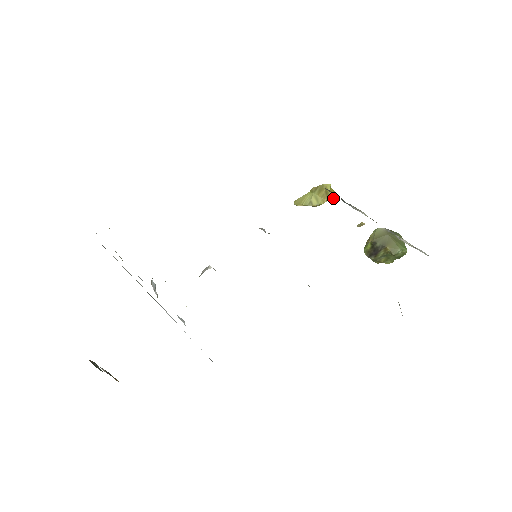
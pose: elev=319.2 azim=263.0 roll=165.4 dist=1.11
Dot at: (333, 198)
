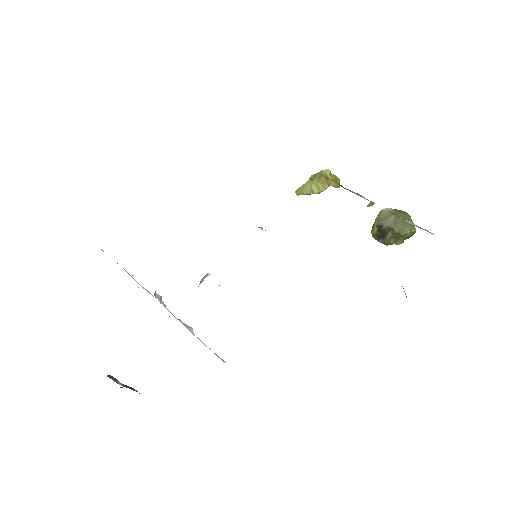
Dot at: (335, 183)
